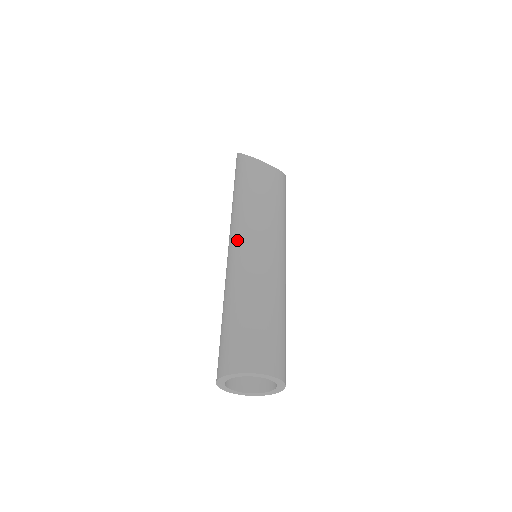
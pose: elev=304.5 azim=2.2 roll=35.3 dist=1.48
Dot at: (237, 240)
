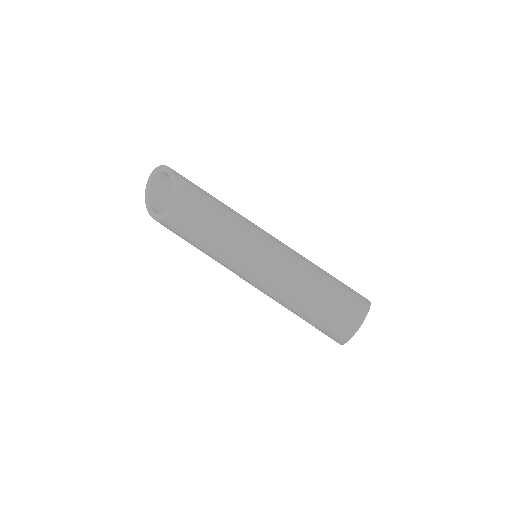
Dot at: (240, 277)
